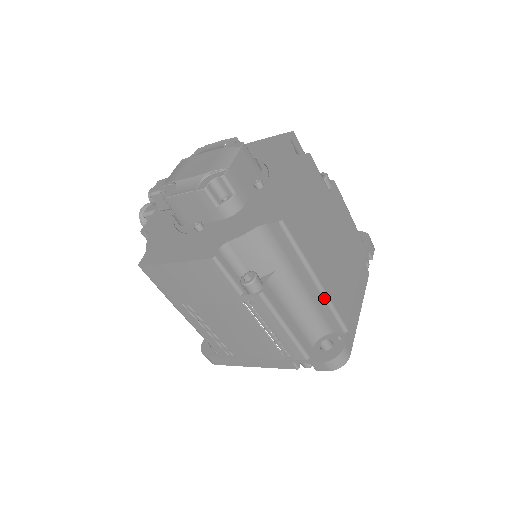
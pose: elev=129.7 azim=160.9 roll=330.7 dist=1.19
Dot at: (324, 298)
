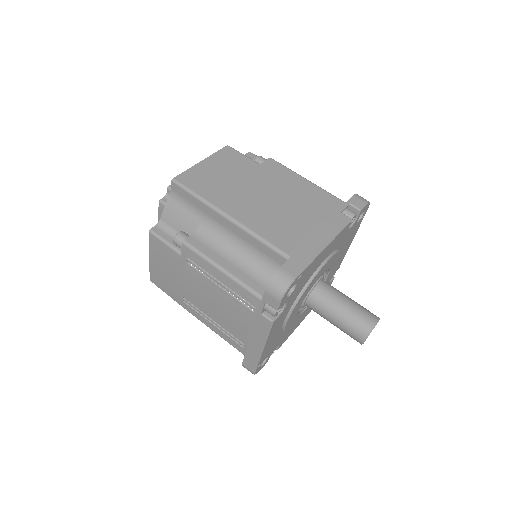
Dot at: (243, 229)
